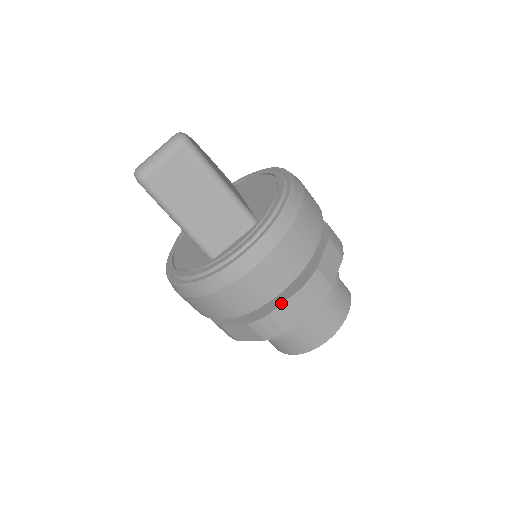
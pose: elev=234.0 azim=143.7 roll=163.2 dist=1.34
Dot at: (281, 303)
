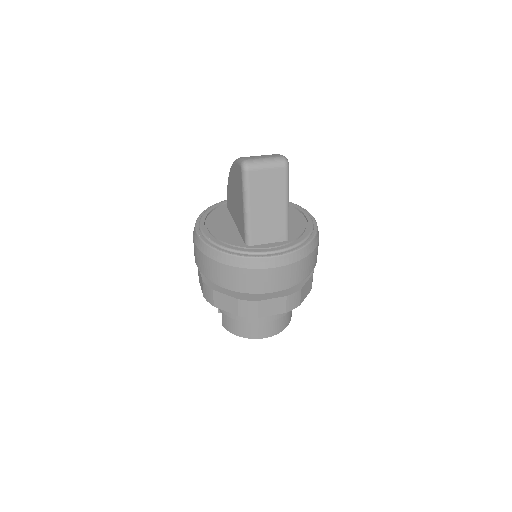
Dot at: (270, 298)
